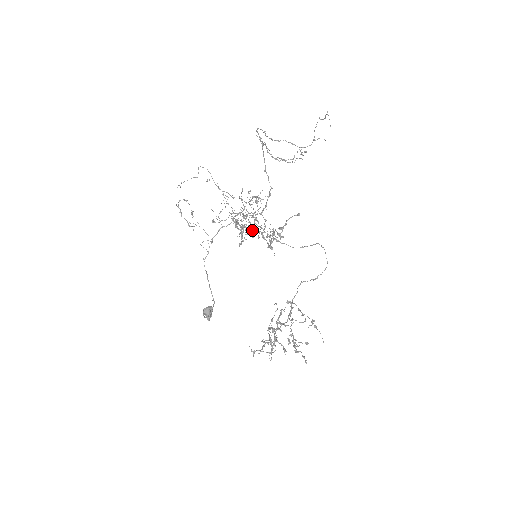
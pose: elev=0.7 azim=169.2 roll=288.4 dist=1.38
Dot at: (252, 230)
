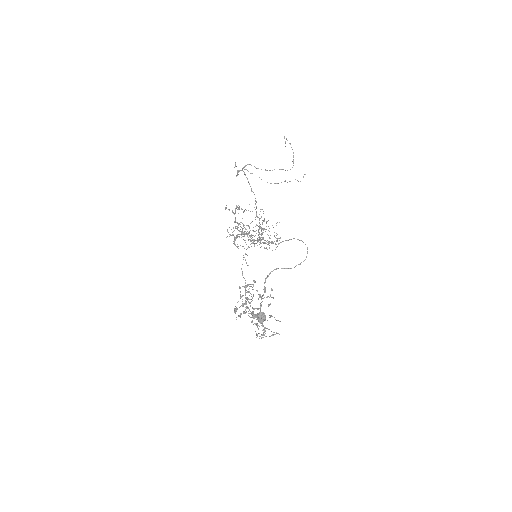
Dot at: (247, 235)
